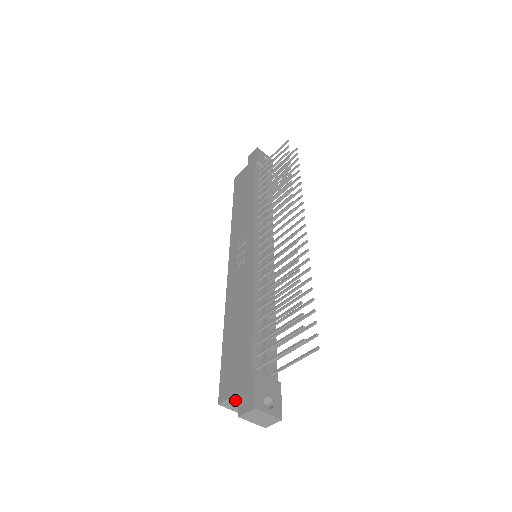
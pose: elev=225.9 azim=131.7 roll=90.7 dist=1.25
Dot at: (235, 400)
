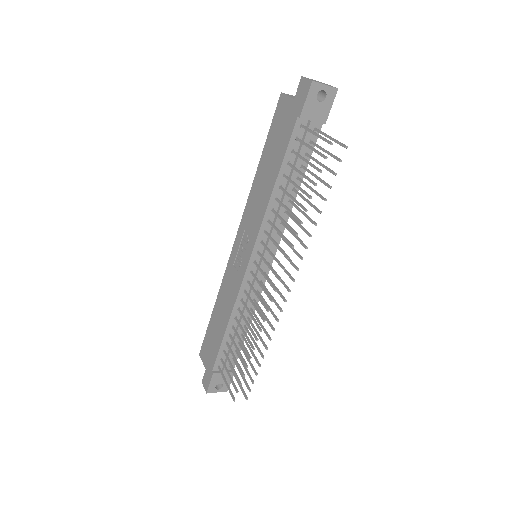
Dot at: occluded
